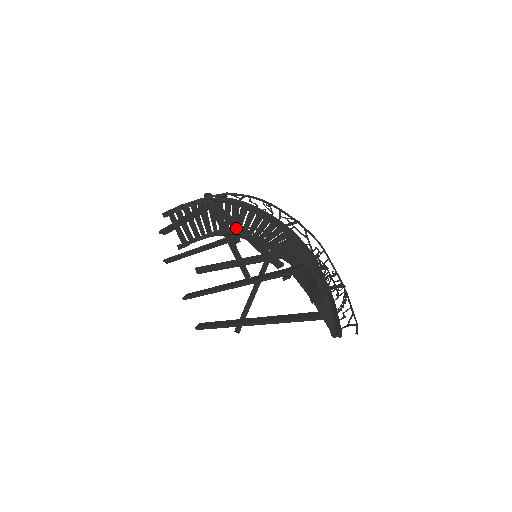
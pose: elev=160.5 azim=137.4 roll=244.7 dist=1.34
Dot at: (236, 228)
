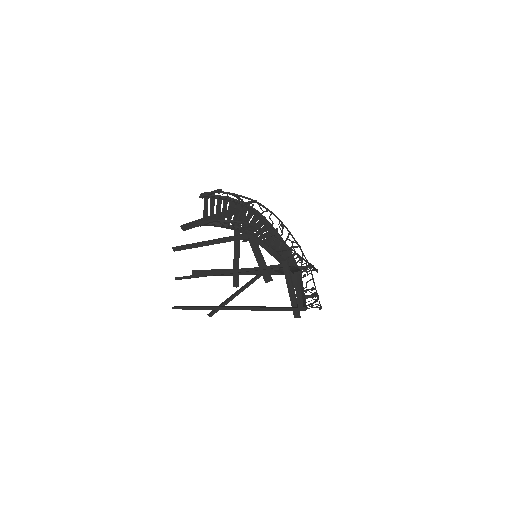
Dot at: (252, 225)
